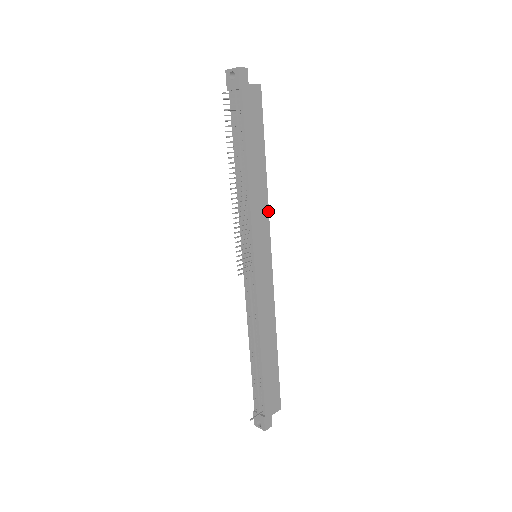
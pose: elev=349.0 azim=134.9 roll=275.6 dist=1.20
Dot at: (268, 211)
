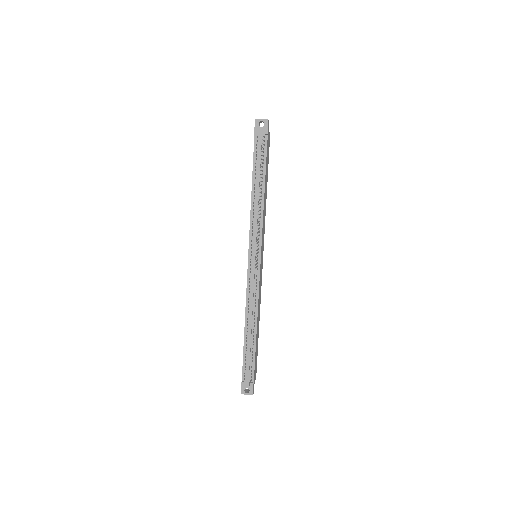
Dot at: occluded
